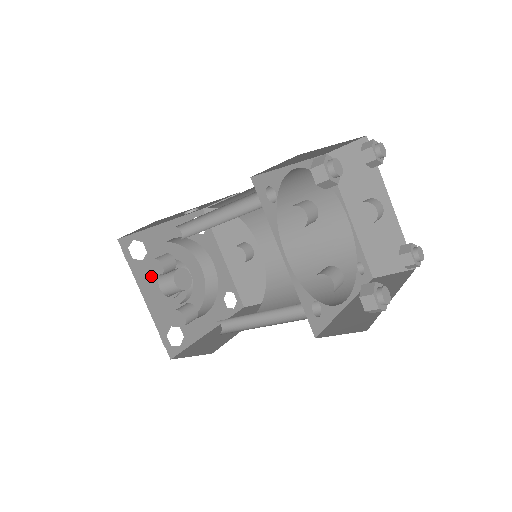
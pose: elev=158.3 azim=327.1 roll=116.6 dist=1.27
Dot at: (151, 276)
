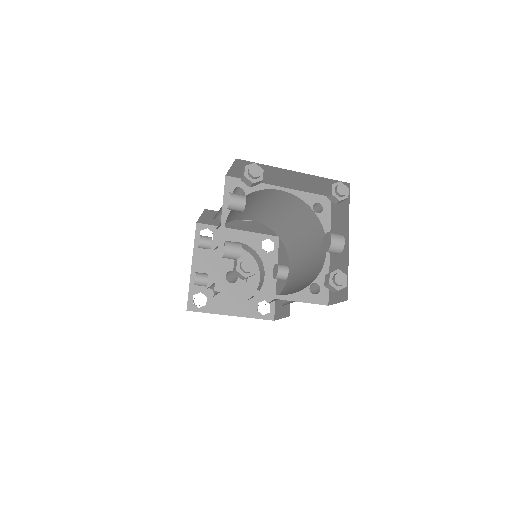
Dot at: (206, 255)
